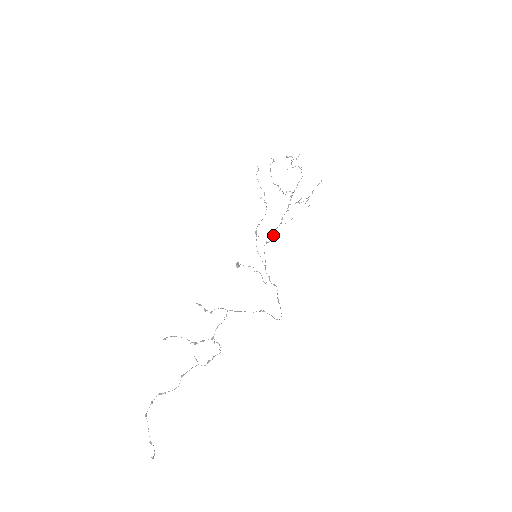
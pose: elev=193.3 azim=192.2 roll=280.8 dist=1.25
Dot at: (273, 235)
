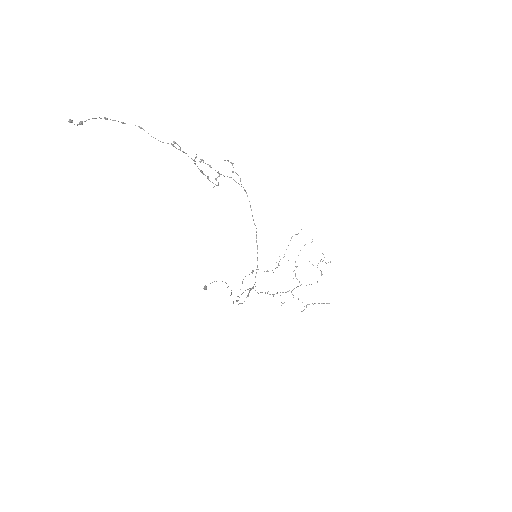
Dot at: (261, 292)
